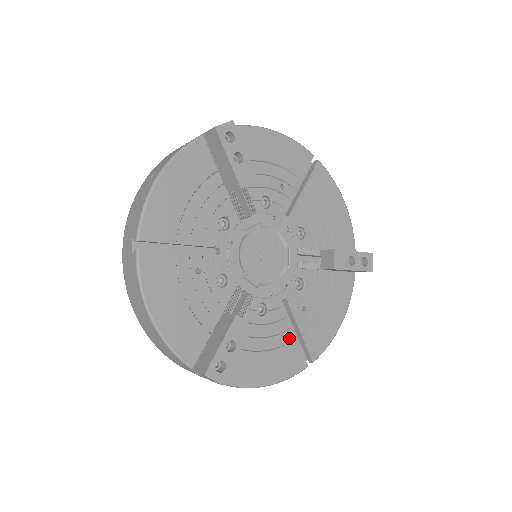
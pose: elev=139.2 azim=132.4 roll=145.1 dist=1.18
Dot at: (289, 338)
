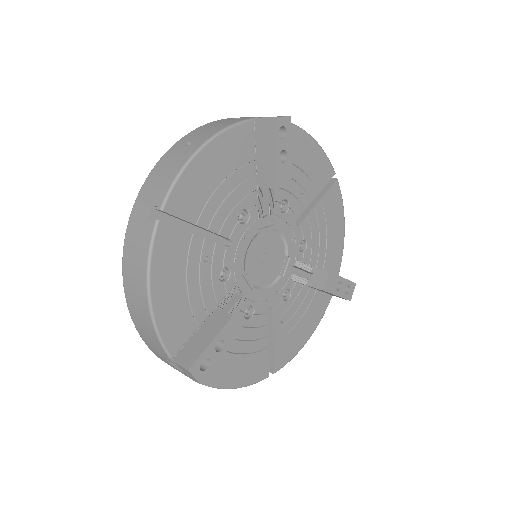
Dot at: (262, 346)
